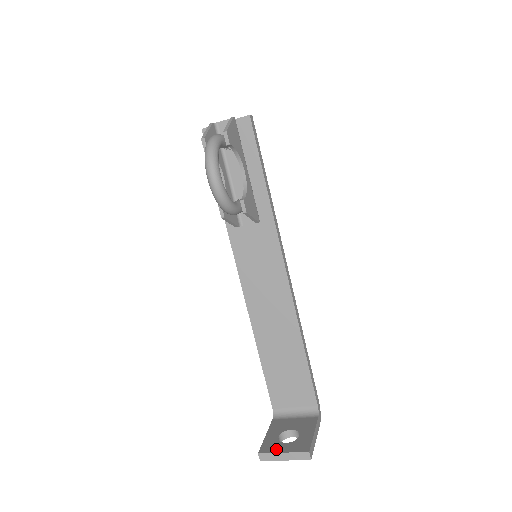
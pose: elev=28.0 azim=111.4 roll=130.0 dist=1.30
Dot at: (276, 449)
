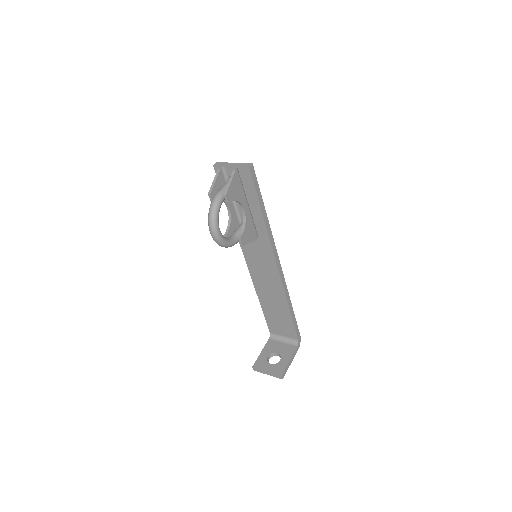
Dot at: (263, 367)
